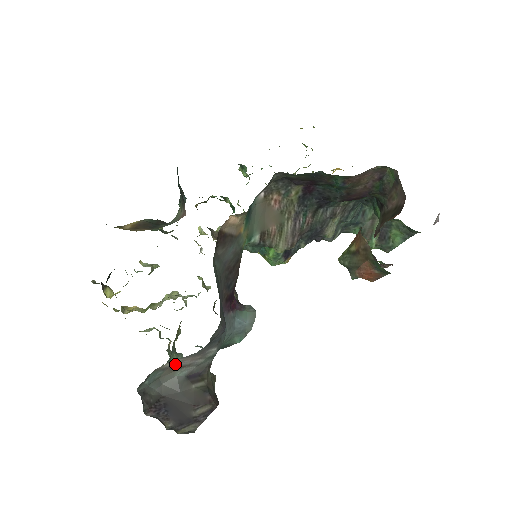
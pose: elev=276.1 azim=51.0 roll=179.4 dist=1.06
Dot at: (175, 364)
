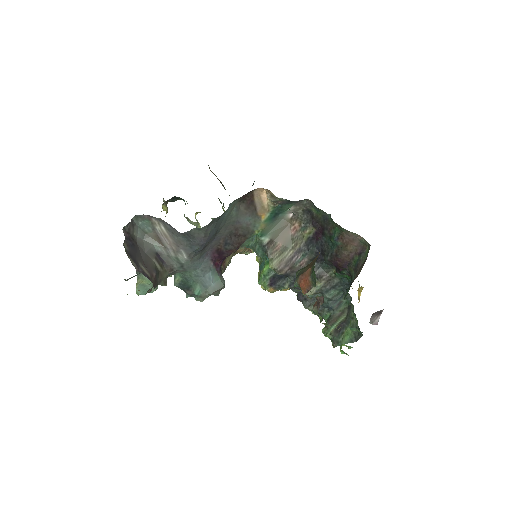
Dot at: (161, 234)
